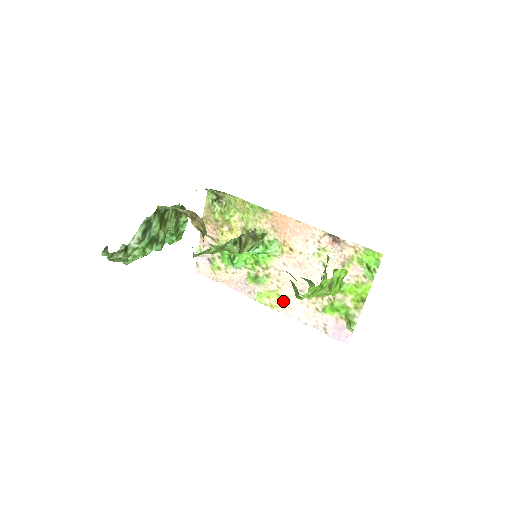
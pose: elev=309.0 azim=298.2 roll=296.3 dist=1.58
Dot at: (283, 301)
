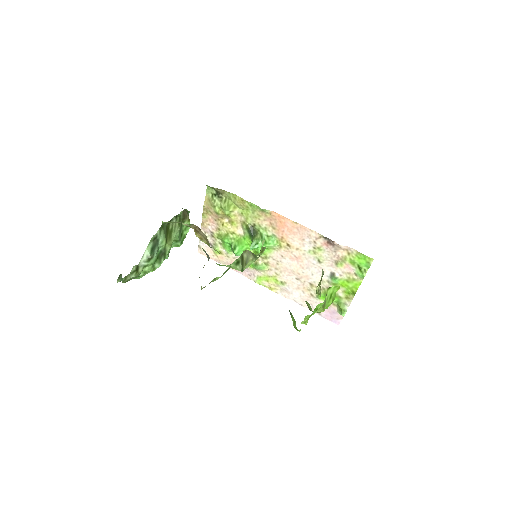
Dot at: (281, 285)
